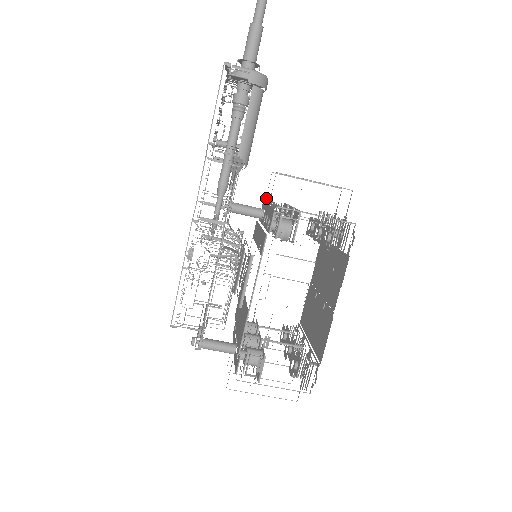
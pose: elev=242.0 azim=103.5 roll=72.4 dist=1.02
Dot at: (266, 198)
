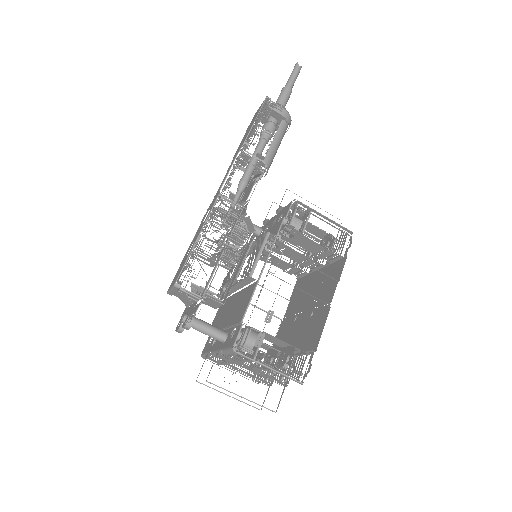
Dot at: (266, 219)
